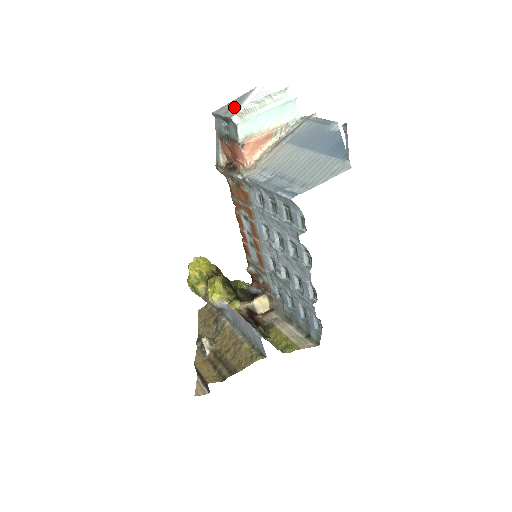
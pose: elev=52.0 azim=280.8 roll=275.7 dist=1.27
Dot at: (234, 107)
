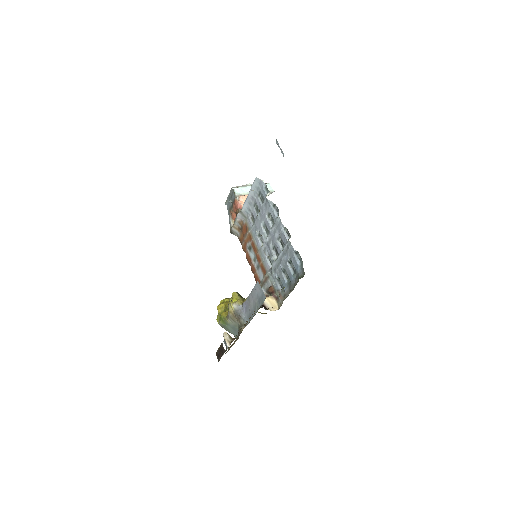
Dot at: occluded
